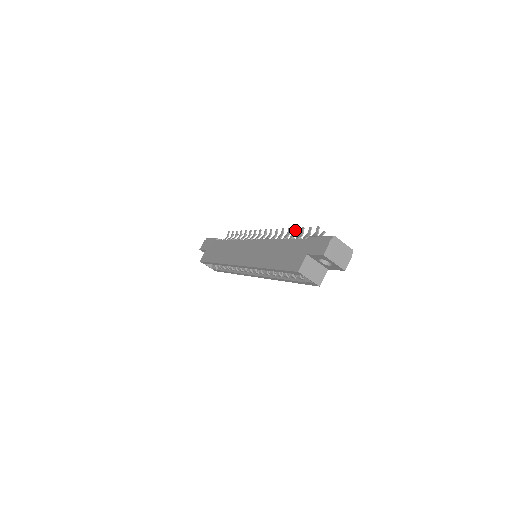
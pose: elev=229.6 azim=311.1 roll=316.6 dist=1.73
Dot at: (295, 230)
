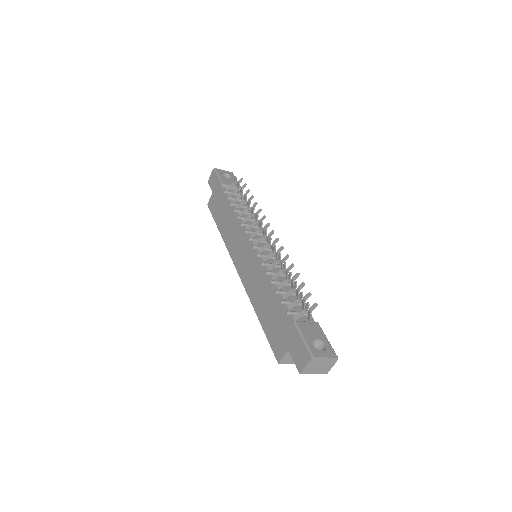
Dot at: (289, 275)
